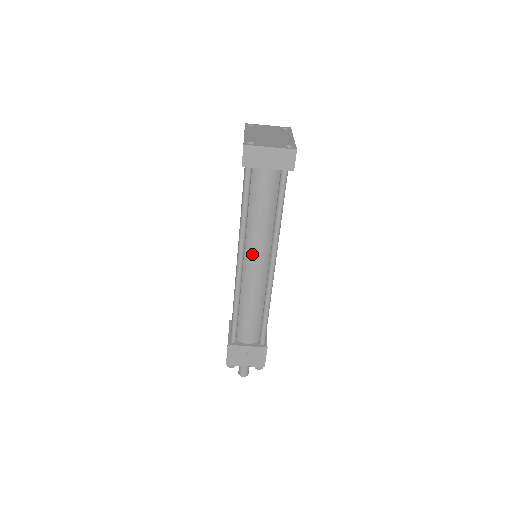
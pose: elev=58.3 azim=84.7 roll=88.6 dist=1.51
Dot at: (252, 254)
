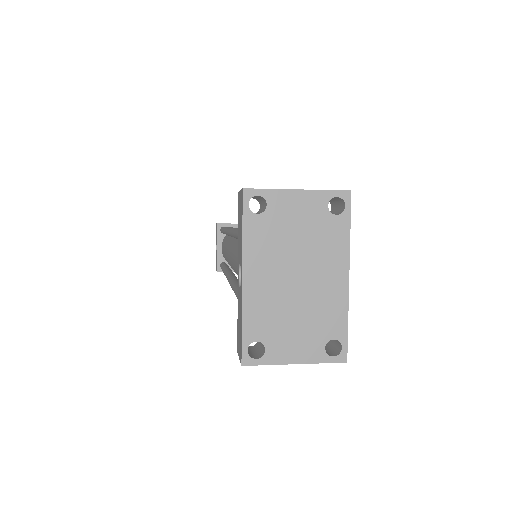
Dot at: occluded
